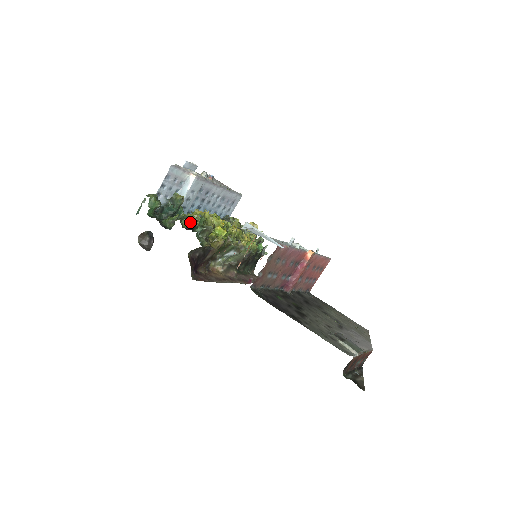
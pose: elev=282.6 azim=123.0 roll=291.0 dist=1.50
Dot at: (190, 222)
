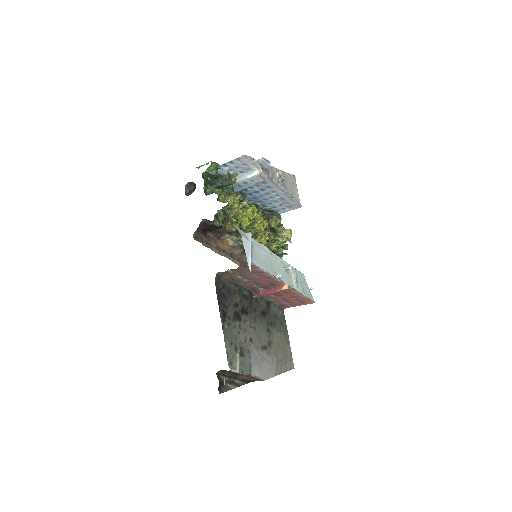
Dot at: (225, 200)
